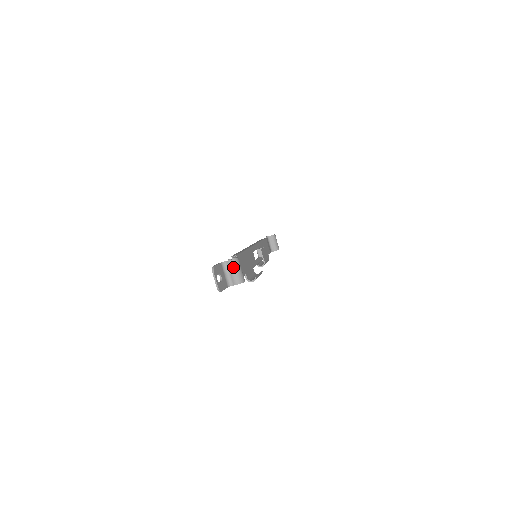
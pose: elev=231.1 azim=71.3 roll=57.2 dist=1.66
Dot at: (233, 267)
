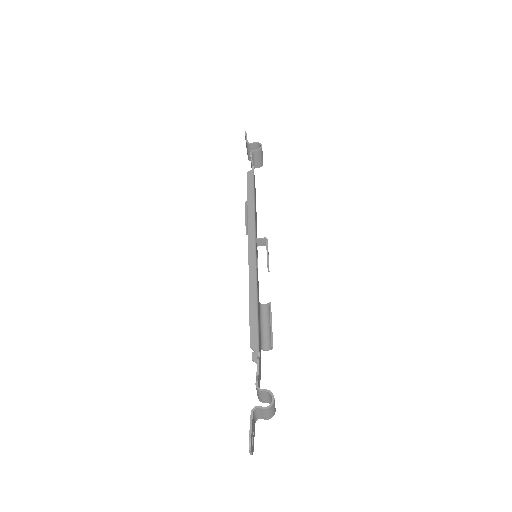
Dot at: (267, 412)
